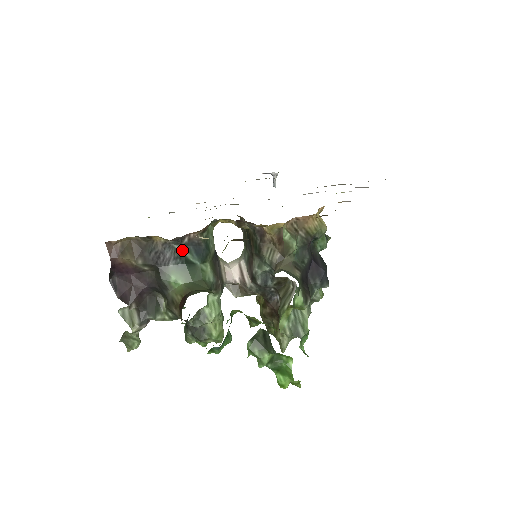
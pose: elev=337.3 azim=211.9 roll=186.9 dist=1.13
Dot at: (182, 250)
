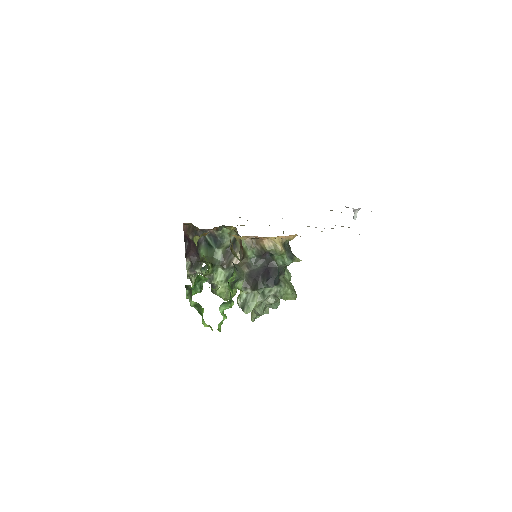
Dot at: (207, 237)
